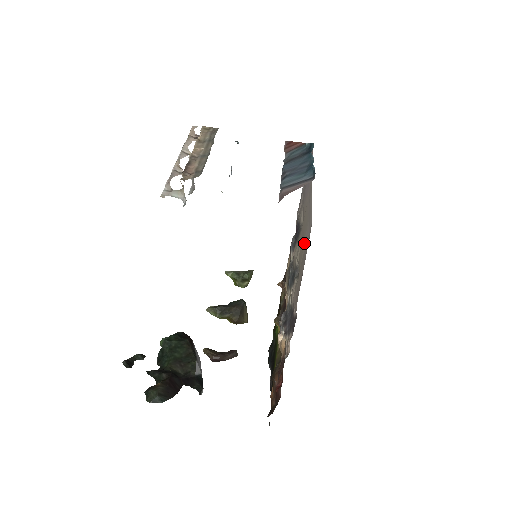
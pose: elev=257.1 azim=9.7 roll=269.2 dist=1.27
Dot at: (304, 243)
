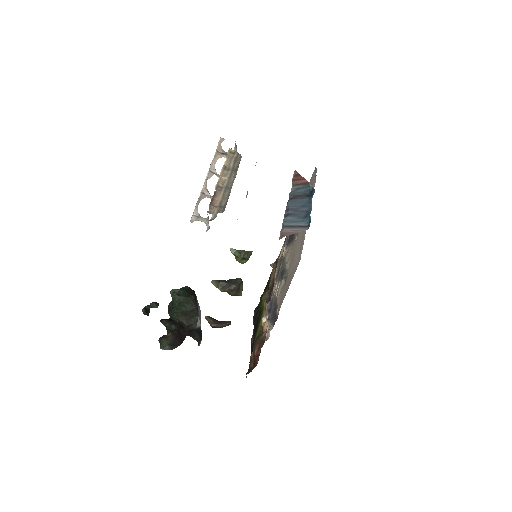
Dot at: (294, 263)
